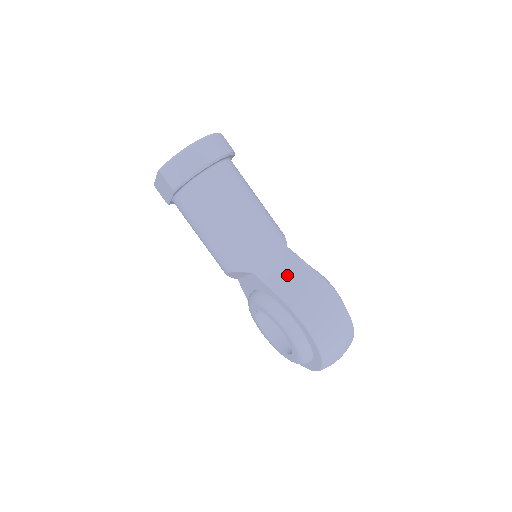
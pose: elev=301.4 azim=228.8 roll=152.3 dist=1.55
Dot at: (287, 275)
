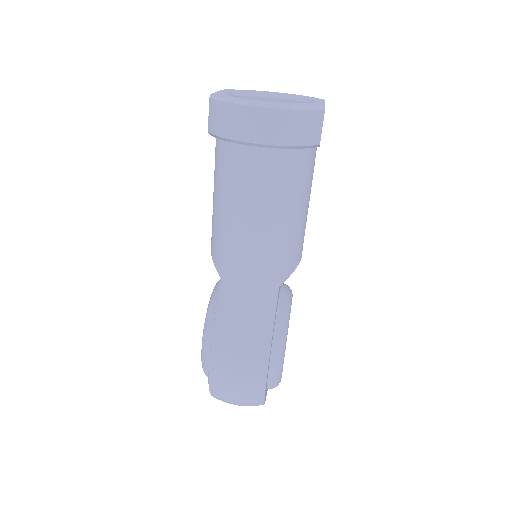
Dot at: (240, 317)
